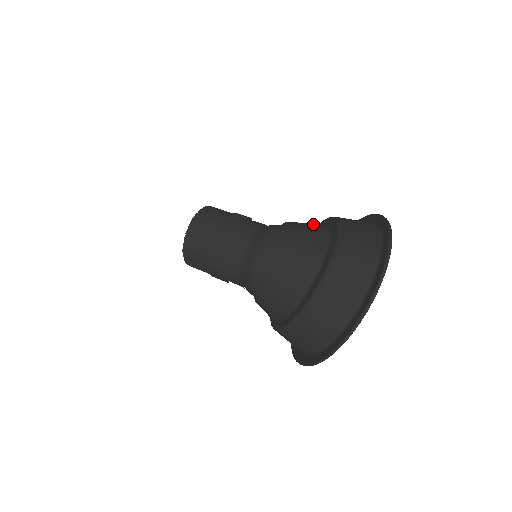
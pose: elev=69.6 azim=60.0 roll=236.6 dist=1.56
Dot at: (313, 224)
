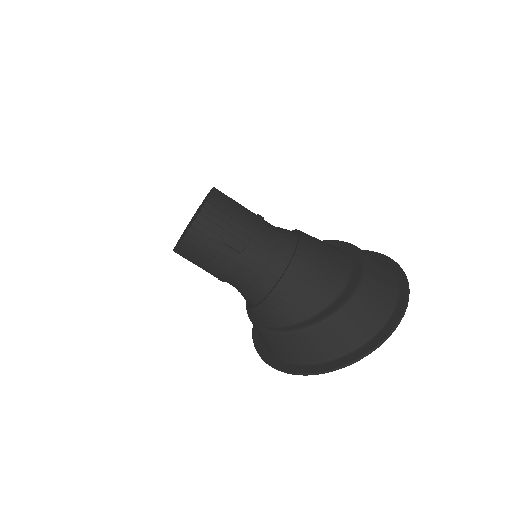
Dot at: occluded
